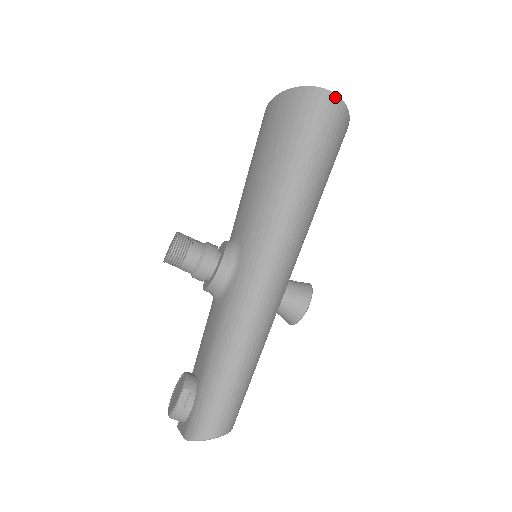
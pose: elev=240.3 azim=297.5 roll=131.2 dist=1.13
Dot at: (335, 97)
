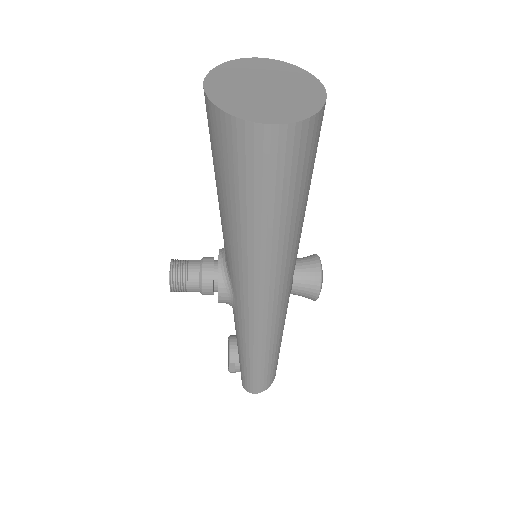
Dot at: (277, 129)
